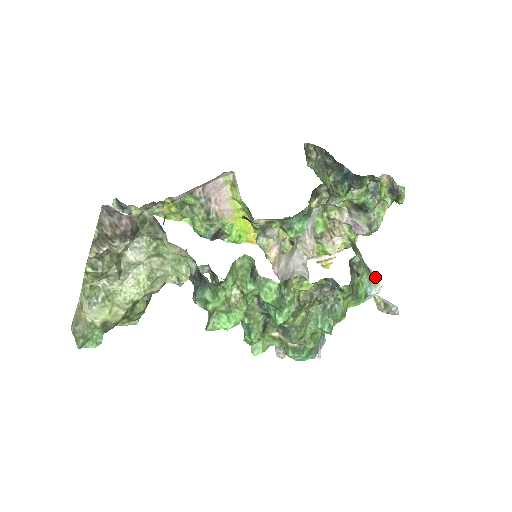
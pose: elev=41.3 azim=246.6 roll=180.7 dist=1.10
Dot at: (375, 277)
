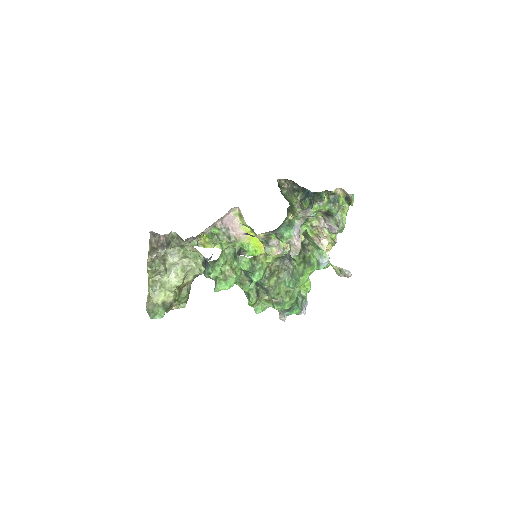
Dot at: (324, 252)
